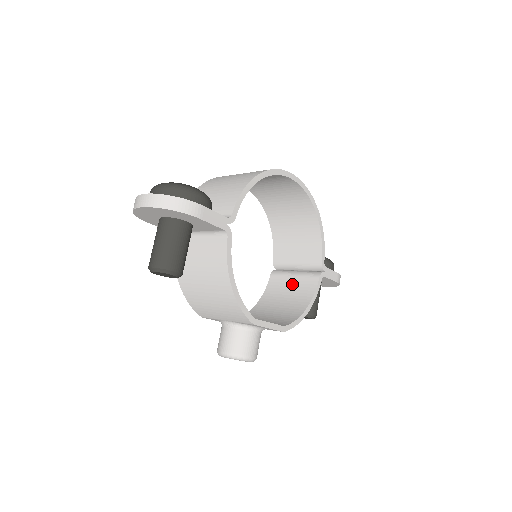
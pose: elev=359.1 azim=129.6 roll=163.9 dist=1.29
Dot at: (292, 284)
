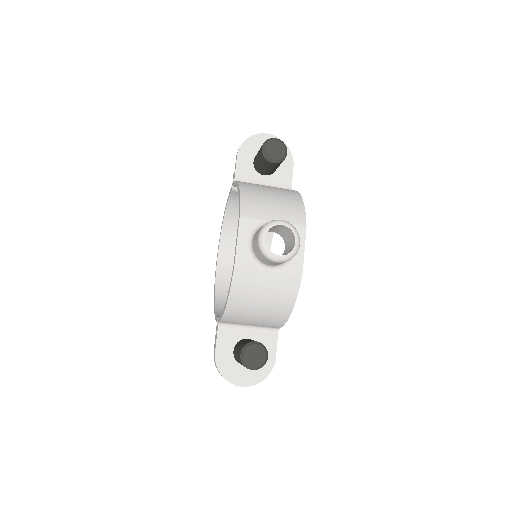
Dot at: occluded
